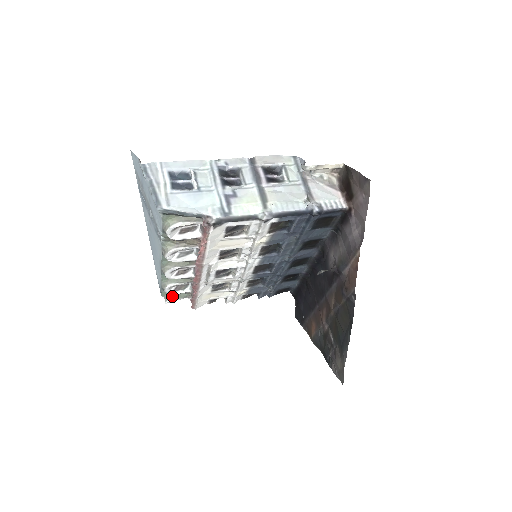
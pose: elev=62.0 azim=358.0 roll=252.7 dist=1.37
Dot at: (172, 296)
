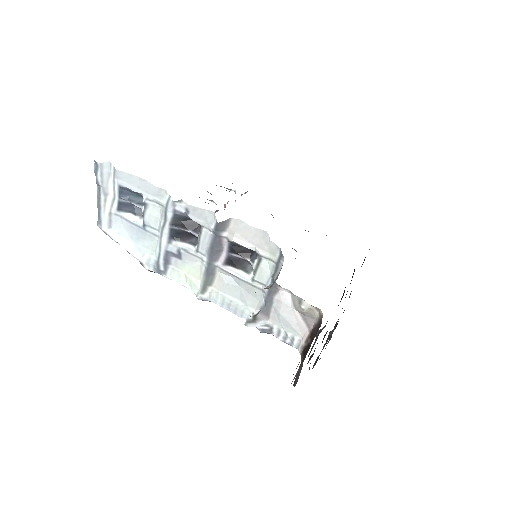
Dot at: occluded
